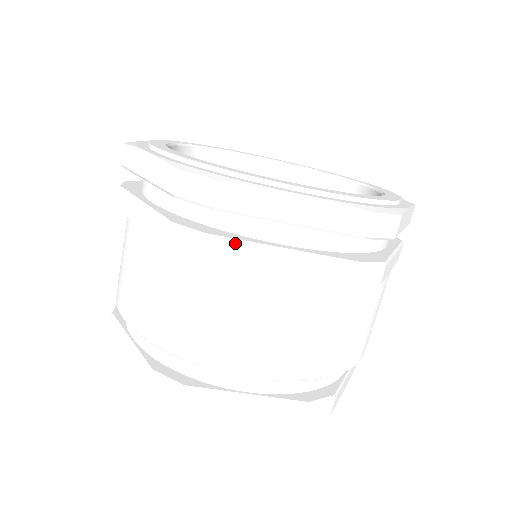
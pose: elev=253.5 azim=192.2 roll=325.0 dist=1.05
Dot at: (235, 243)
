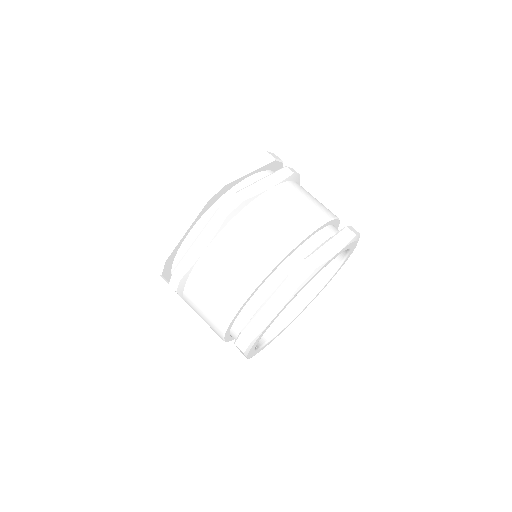
Dot at: (246, 188)
